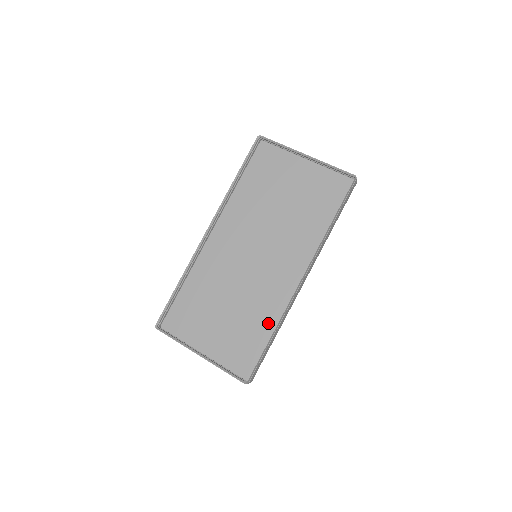
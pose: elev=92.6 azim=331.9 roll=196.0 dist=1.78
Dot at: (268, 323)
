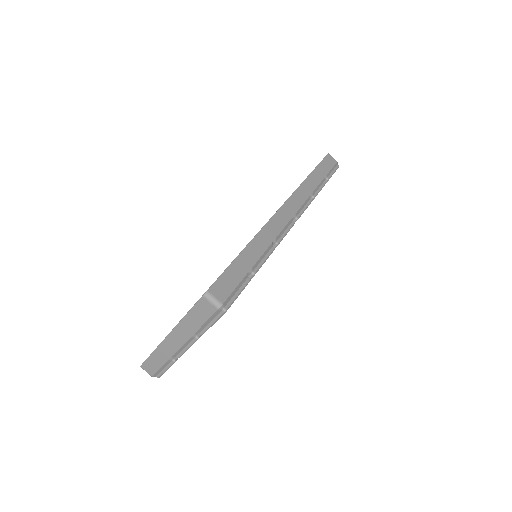
Dot at: occluded
